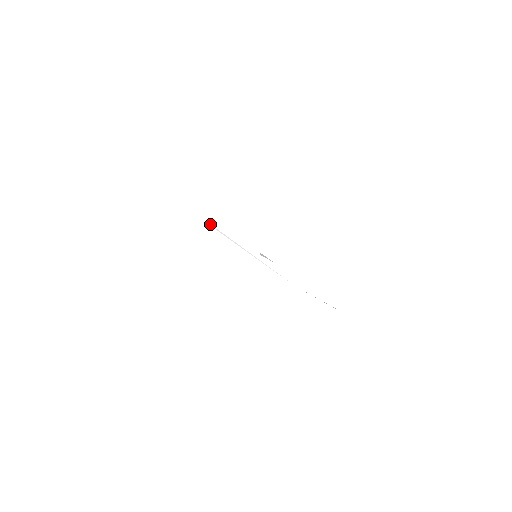
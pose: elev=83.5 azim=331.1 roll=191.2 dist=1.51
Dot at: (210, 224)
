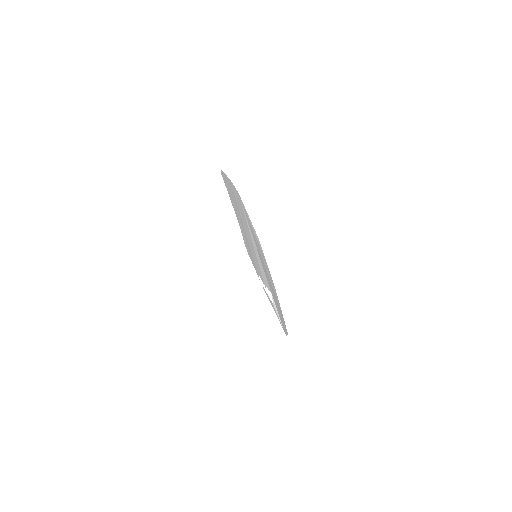
Dot at: (258, 275)
